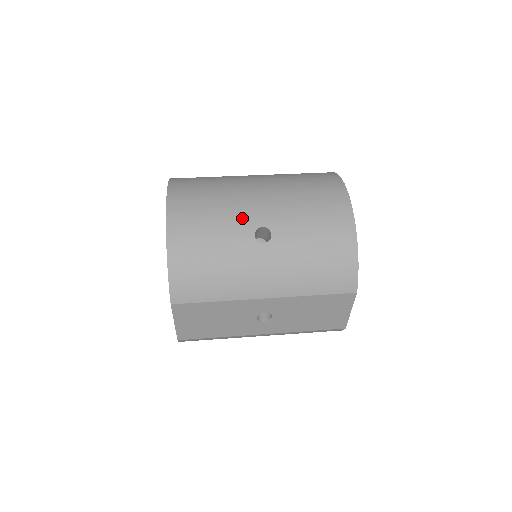
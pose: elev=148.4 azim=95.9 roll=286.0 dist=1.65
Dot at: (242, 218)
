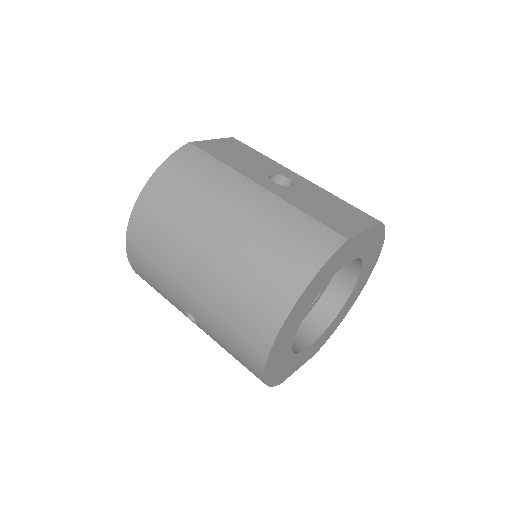
Dot at: (175, 296)
